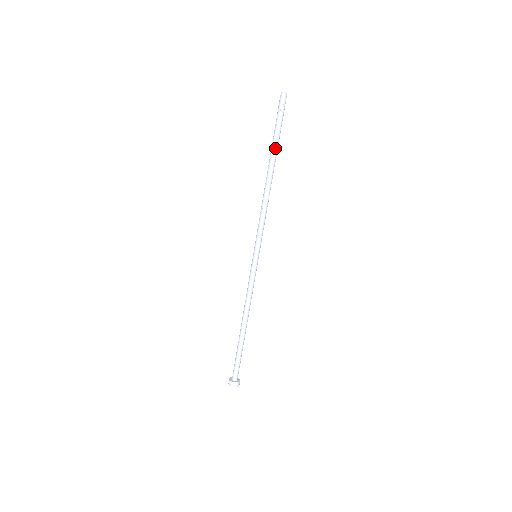
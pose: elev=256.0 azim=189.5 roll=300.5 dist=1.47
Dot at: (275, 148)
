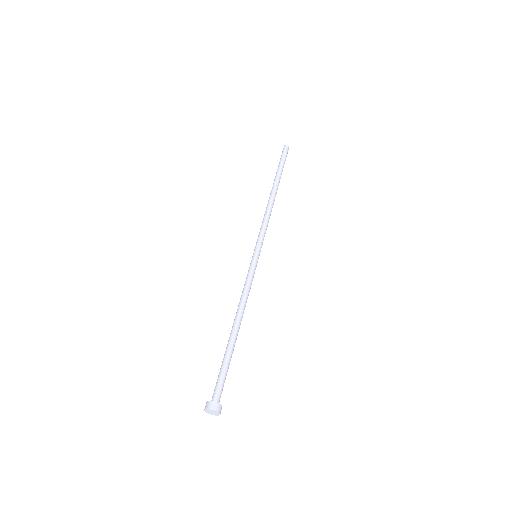
Dot at: (278, 175)
